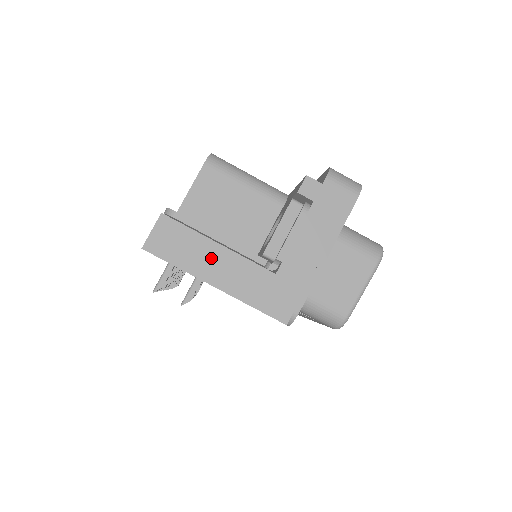
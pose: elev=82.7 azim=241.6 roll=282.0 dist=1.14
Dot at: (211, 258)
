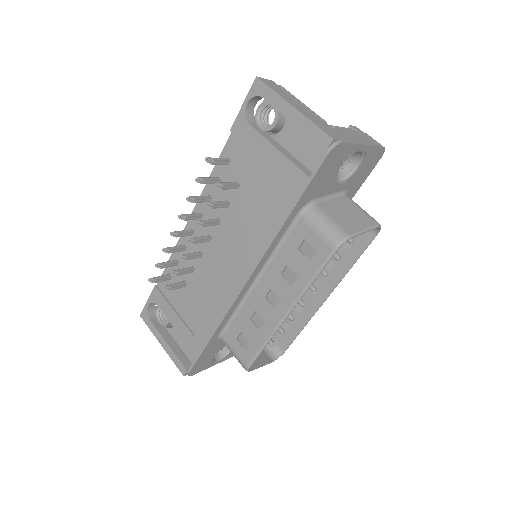
Dot at: (294, 102)
